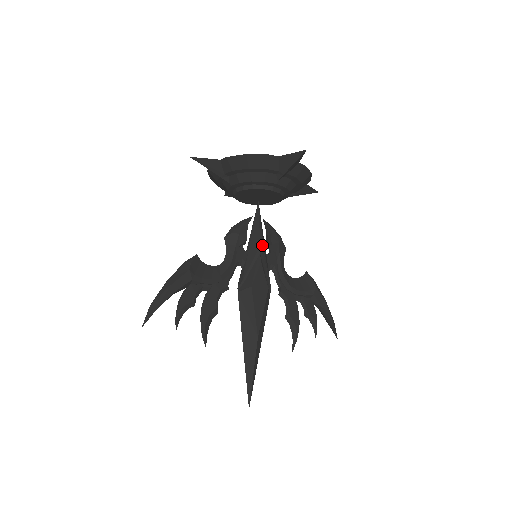
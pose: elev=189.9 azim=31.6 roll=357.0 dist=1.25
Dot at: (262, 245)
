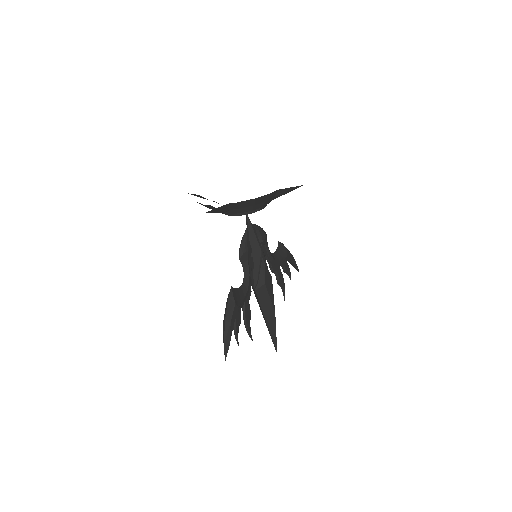
Dot at: (262, 249)
